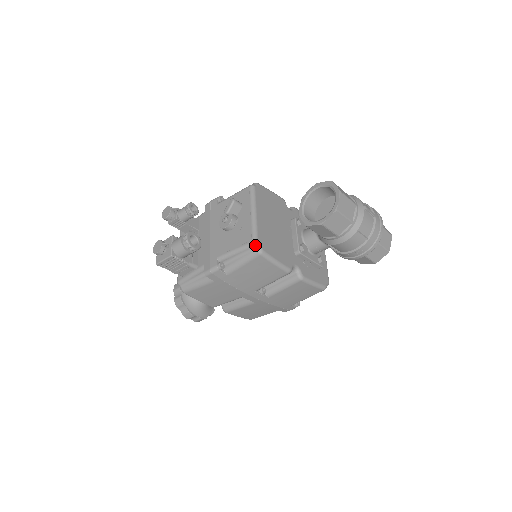
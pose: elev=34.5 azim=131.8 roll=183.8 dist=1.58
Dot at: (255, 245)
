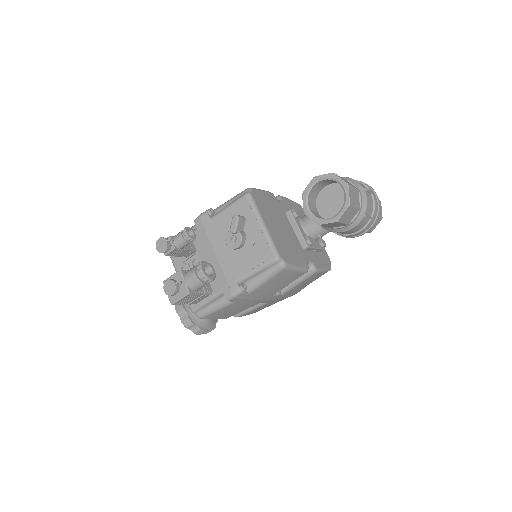
Dot at: (278, 261)
